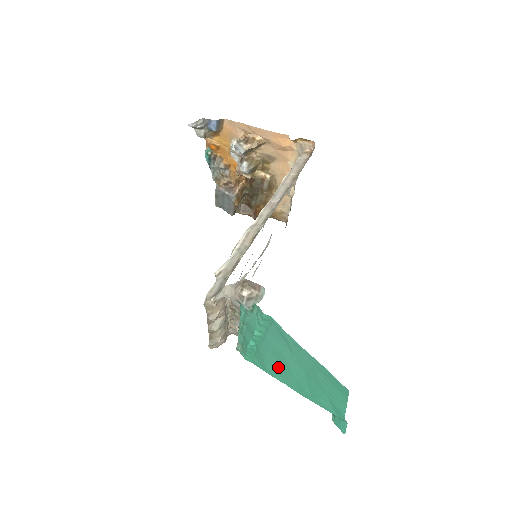
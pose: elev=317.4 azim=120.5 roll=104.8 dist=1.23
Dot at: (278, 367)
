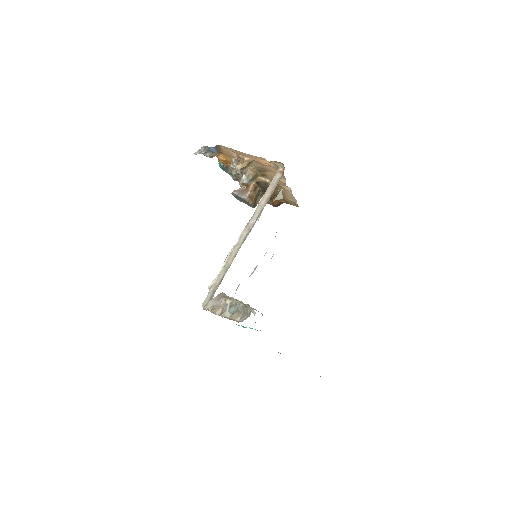
Dot at: occluded
